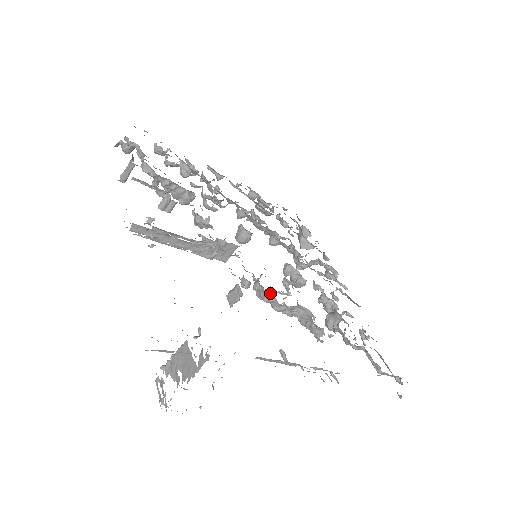
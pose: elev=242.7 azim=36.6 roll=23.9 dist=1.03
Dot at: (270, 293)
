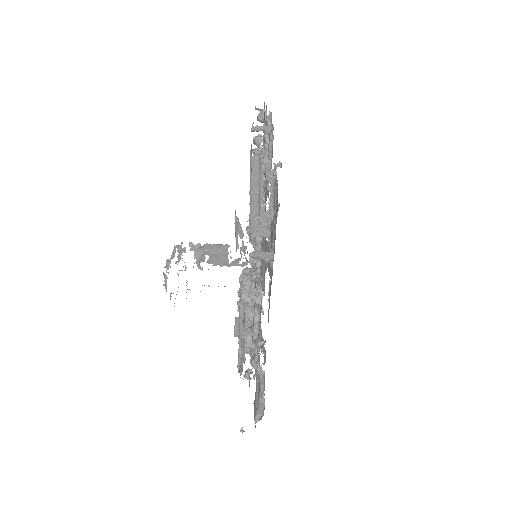
Dot at: (253, 282)
